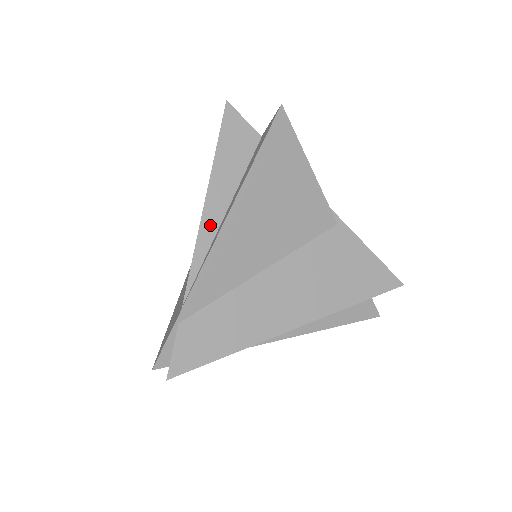
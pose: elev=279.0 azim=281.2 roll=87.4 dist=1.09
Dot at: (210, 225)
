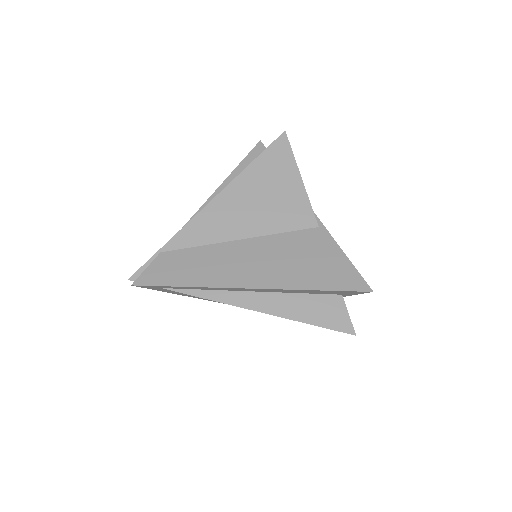
Dot at: occluded
